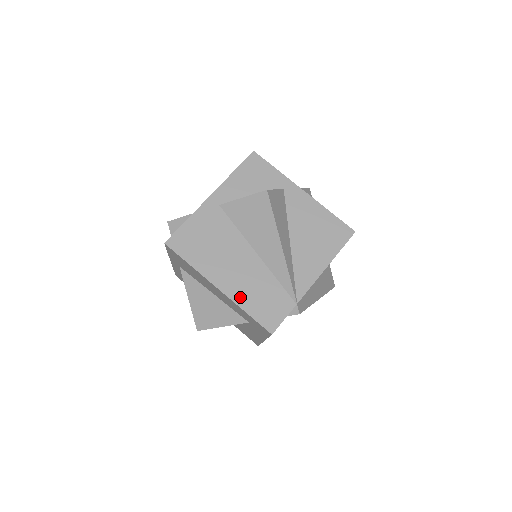
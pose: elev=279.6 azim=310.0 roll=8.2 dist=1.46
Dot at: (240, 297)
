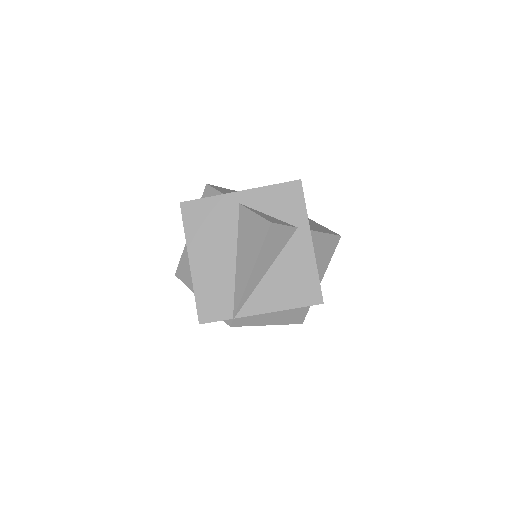
Dot at: (199, 281)
